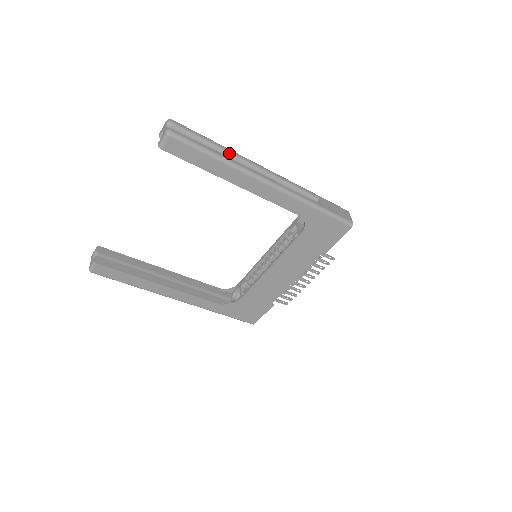
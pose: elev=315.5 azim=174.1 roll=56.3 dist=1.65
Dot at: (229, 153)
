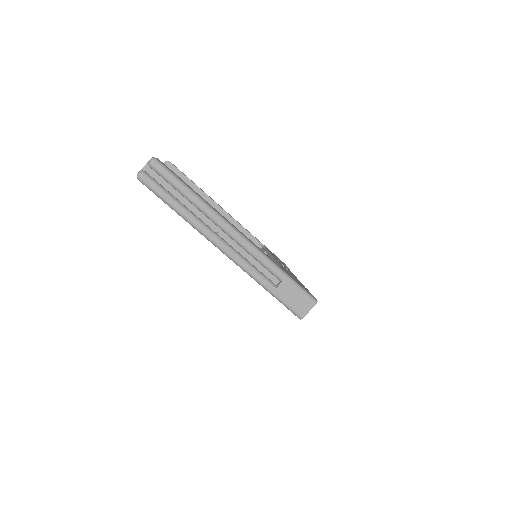
Dot at: (199, 208)
